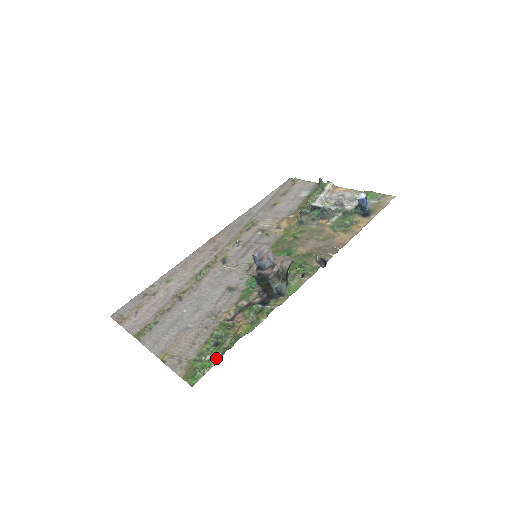
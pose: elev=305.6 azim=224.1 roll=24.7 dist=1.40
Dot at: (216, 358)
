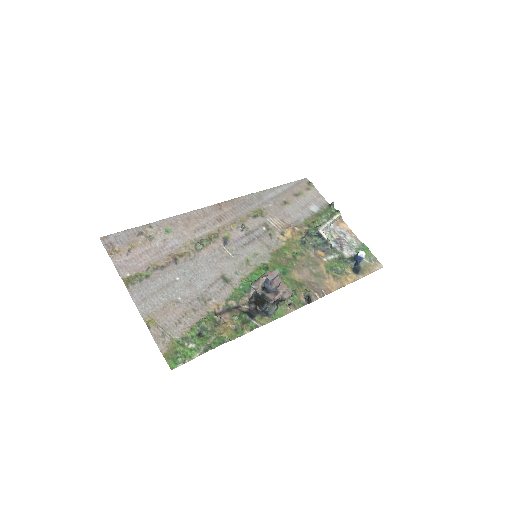
Dot at: (198, 351)
